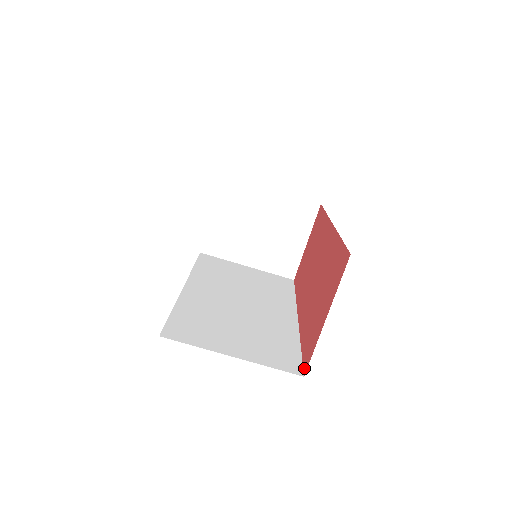
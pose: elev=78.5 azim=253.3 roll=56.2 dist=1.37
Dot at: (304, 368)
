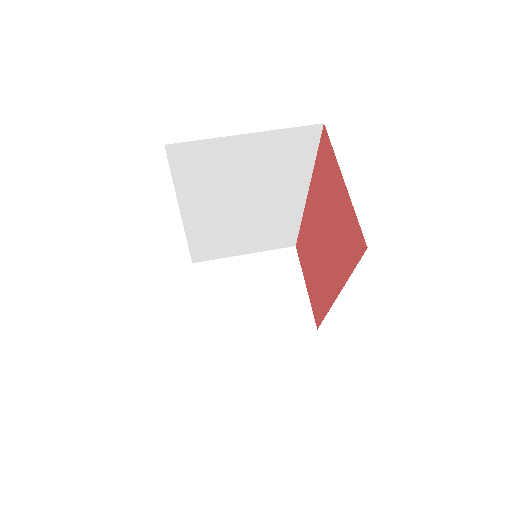
Dot at: (363, 249)
